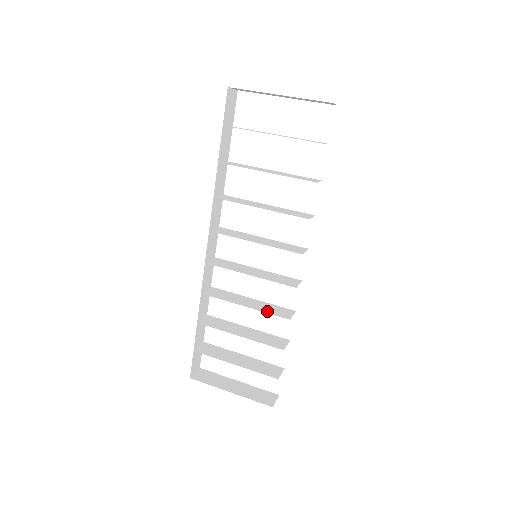
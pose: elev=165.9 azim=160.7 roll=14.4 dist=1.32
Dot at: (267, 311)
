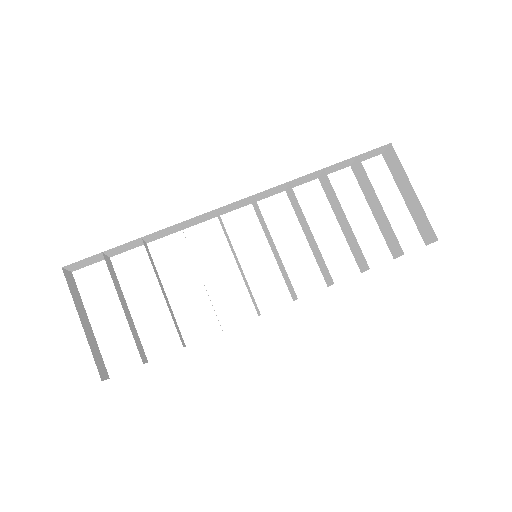
Dot at: occluded
